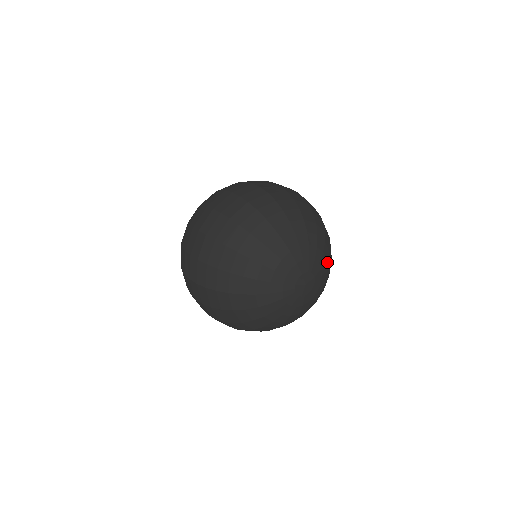
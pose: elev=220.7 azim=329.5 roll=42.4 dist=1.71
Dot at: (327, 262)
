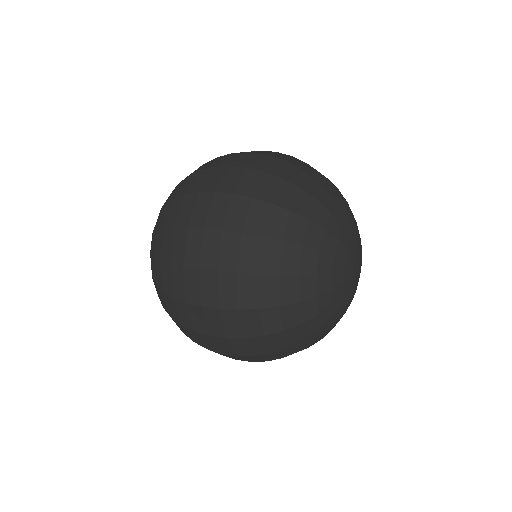
Dot at: occluded
